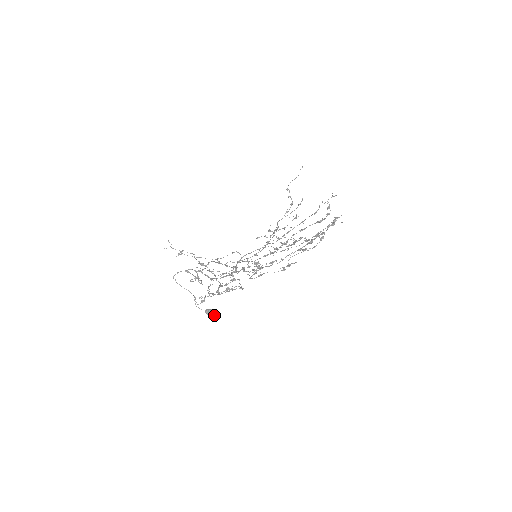
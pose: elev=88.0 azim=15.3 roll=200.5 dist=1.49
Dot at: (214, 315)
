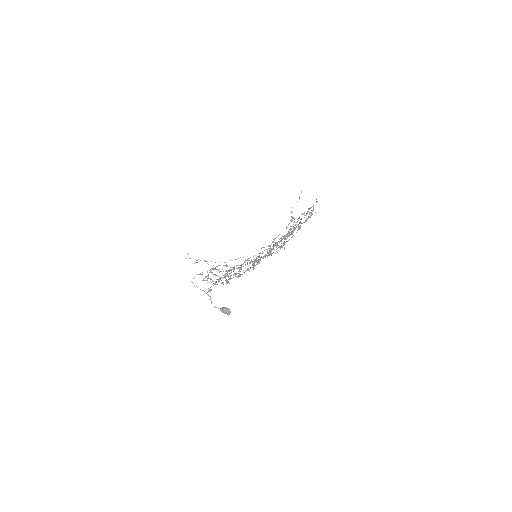
Dot at: (228, 312)
